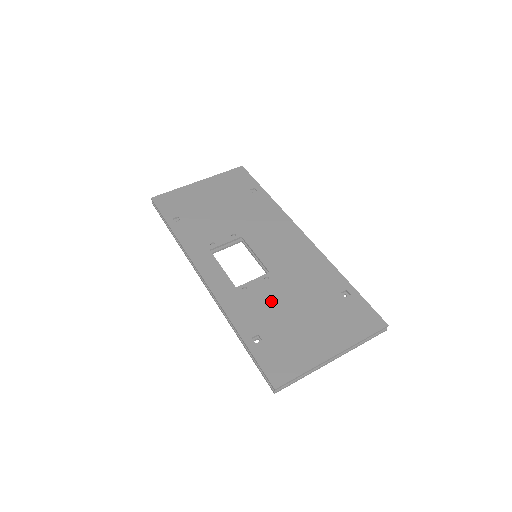
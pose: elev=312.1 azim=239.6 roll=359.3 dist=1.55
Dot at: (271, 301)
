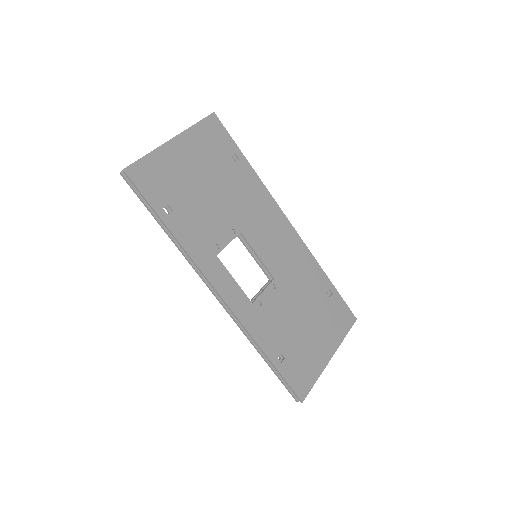
Dot at: (283, 313)
